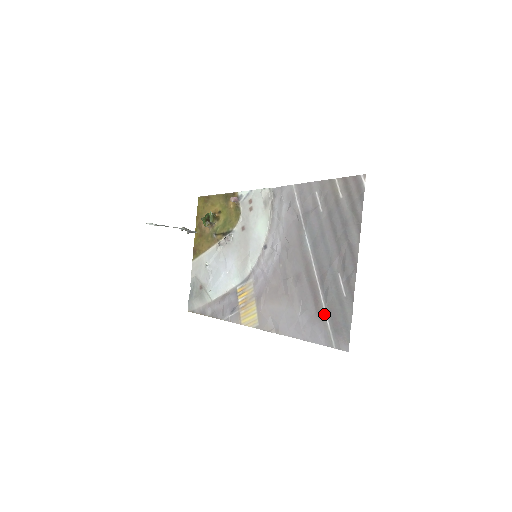
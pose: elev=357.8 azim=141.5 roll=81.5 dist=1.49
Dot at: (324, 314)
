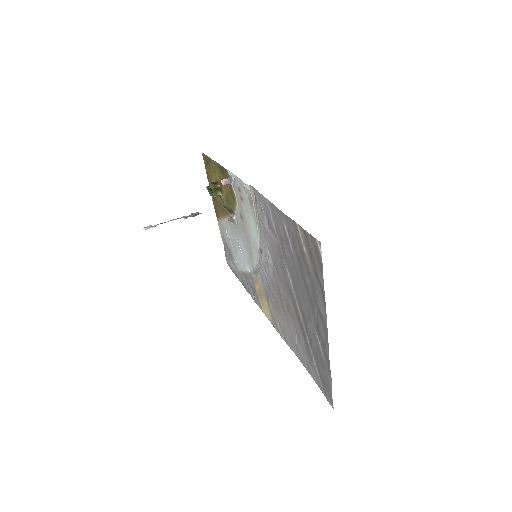
Dot at: (312, 359)
